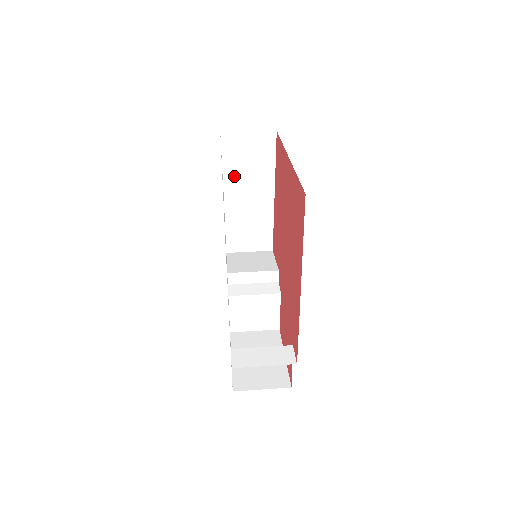
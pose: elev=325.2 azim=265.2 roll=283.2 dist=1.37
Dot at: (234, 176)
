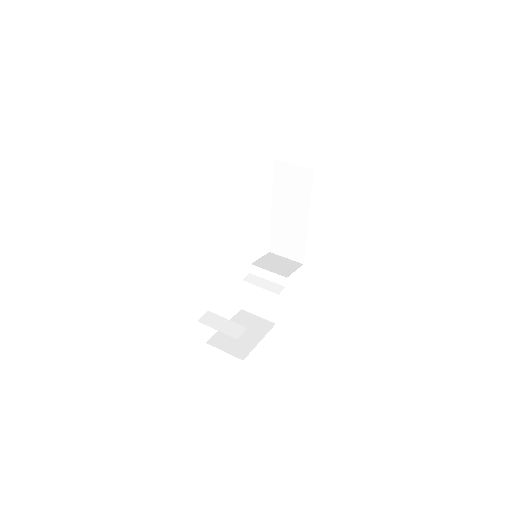
Dot at: (281, 195)
